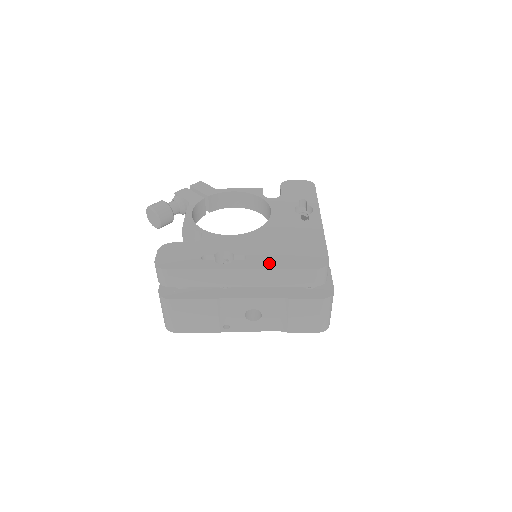
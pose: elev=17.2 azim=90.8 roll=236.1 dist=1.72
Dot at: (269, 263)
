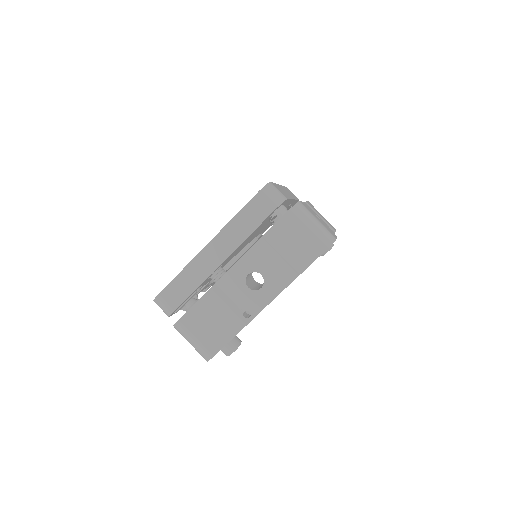
Dot at: occluded
